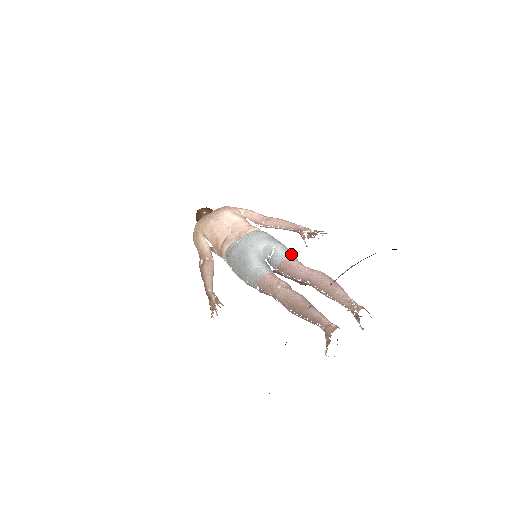
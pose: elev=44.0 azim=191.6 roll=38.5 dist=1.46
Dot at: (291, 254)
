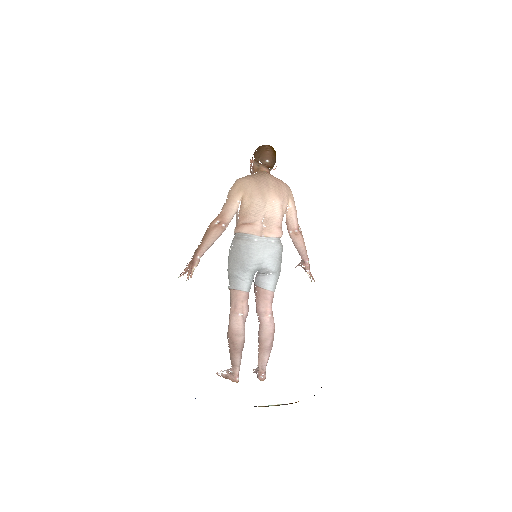
Dot at: occluded
